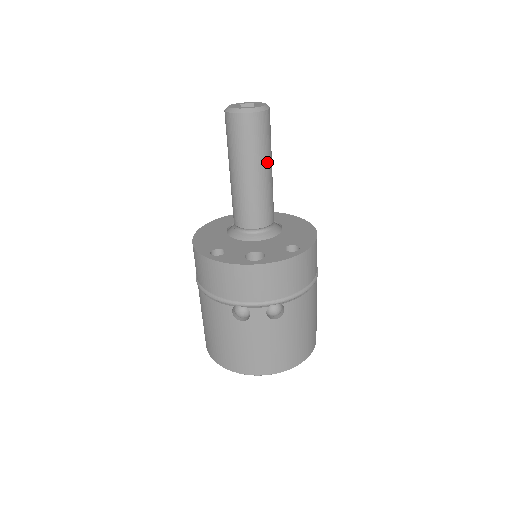
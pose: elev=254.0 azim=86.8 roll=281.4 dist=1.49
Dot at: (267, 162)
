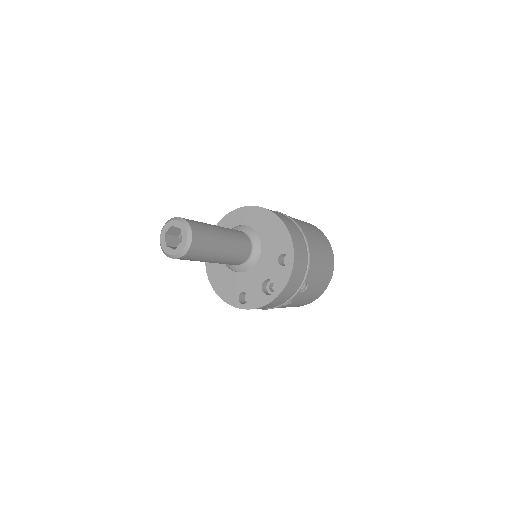
Dot at: (220, 241)
